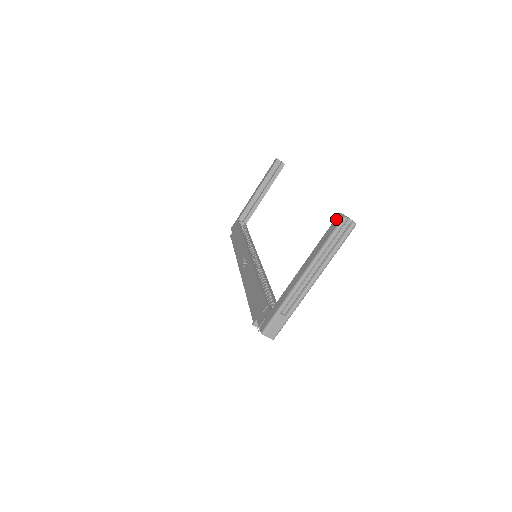
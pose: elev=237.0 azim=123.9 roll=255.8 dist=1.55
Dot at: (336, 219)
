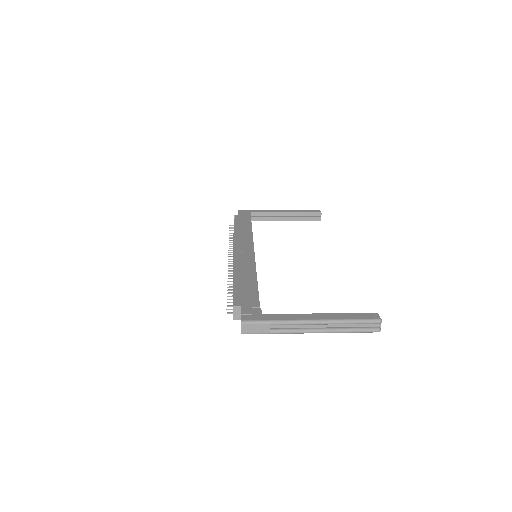
Dot at: (373, 314)
